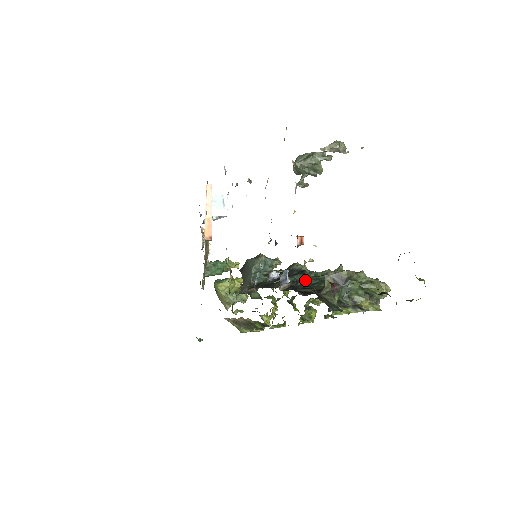
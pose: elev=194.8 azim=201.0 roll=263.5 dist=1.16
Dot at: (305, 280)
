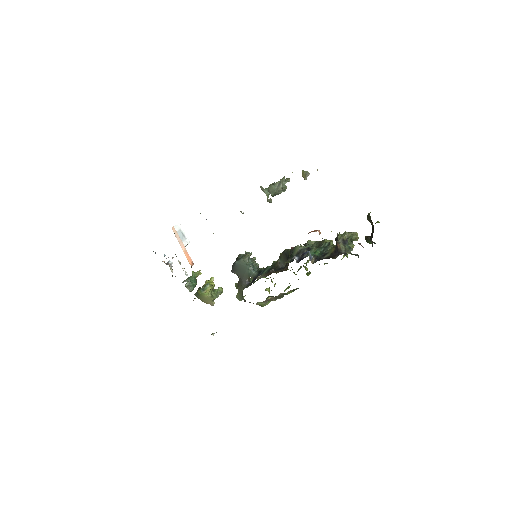
Dot at: (316, 252)
